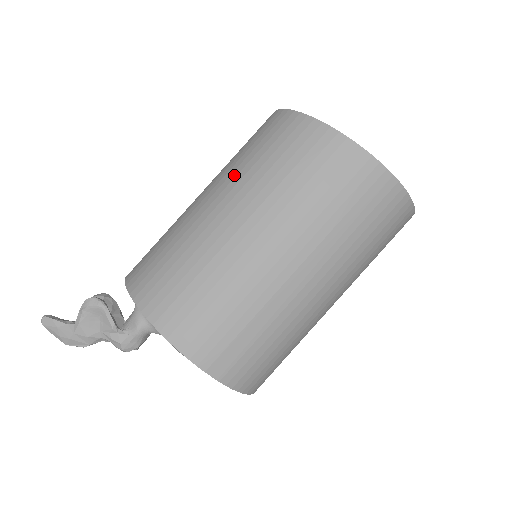
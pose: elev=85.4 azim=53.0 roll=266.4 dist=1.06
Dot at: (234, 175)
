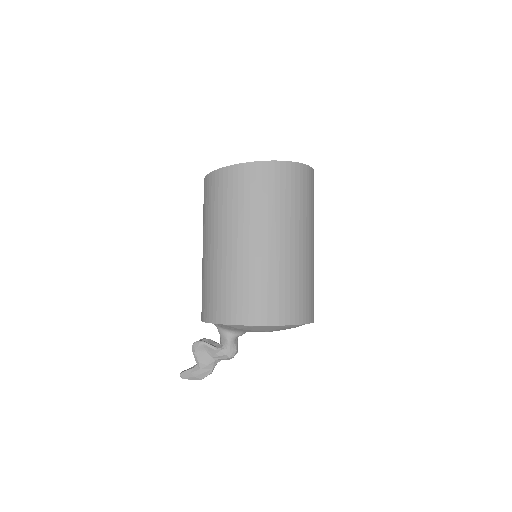
Dot at: (207, 226)
